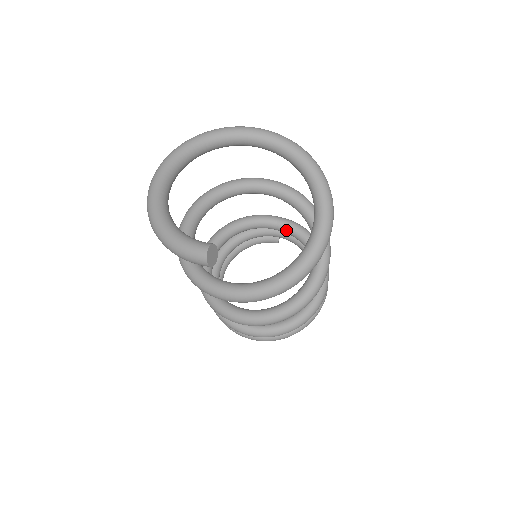
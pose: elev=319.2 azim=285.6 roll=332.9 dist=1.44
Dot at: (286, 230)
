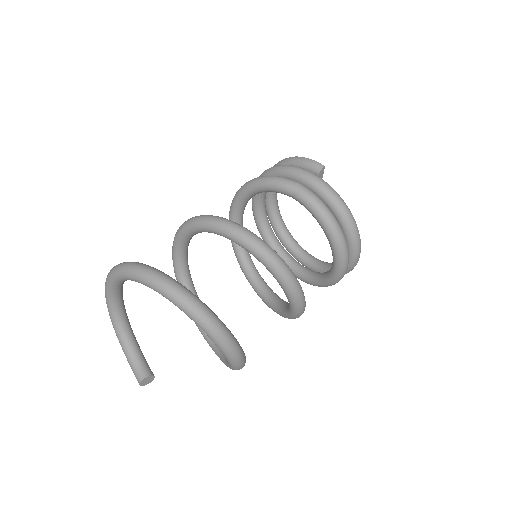
Dot at: (303, 205)
